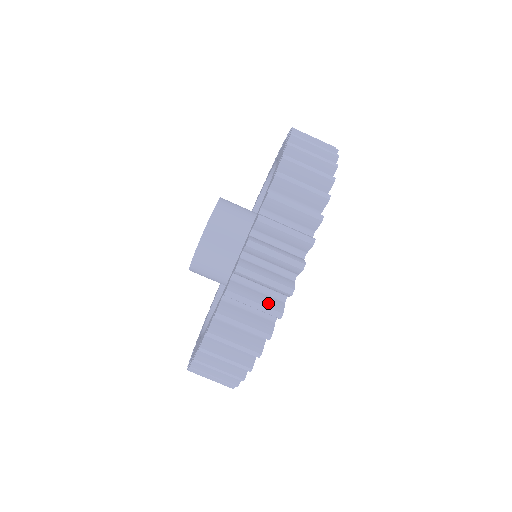
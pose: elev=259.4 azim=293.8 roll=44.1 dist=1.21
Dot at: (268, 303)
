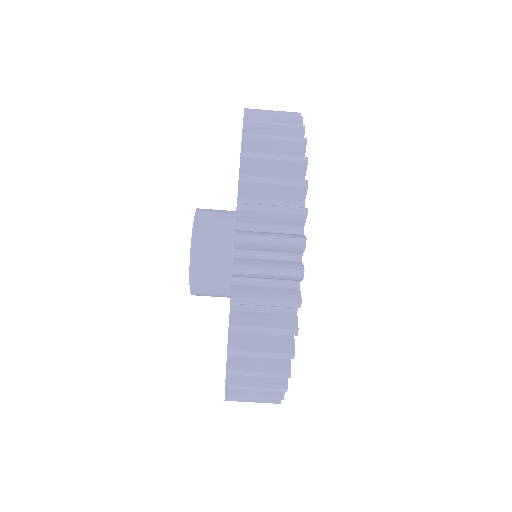
Dot at: (267, 392)
